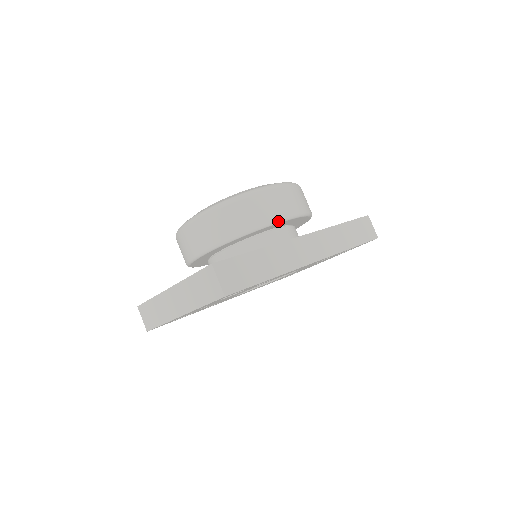
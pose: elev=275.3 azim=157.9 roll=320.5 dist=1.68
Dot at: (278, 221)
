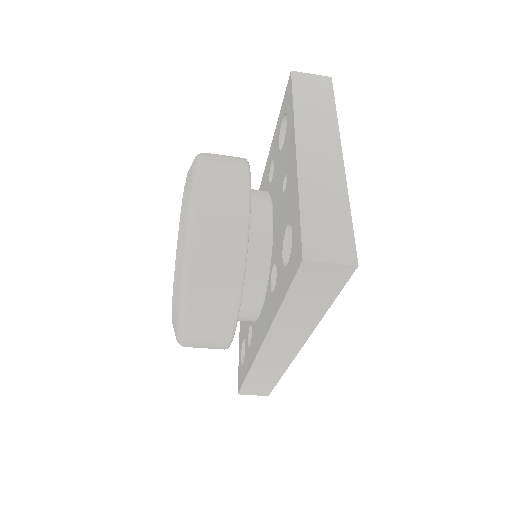
Dot at: (227, 348)
